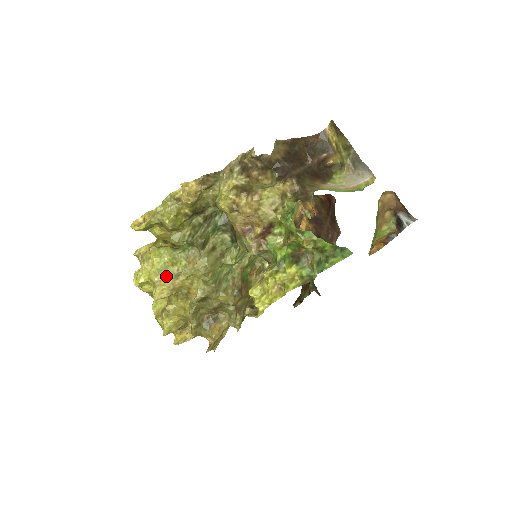
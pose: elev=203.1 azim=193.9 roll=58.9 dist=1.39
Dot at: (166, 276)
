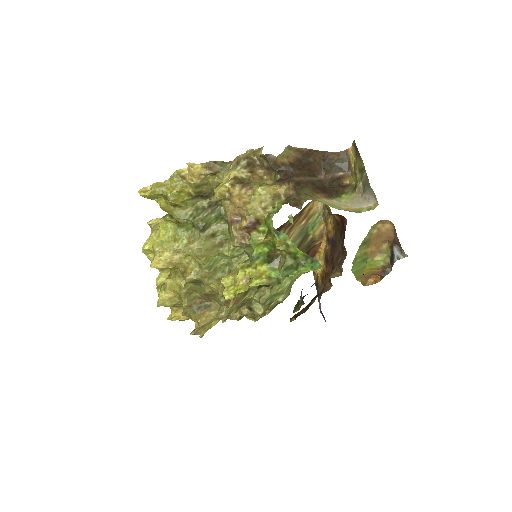
Dot at: (166, 249)
